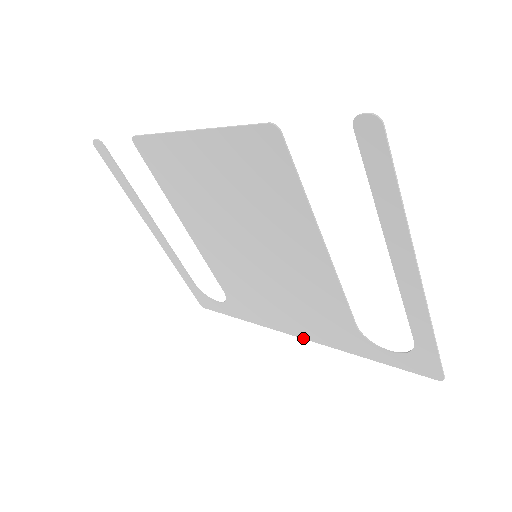
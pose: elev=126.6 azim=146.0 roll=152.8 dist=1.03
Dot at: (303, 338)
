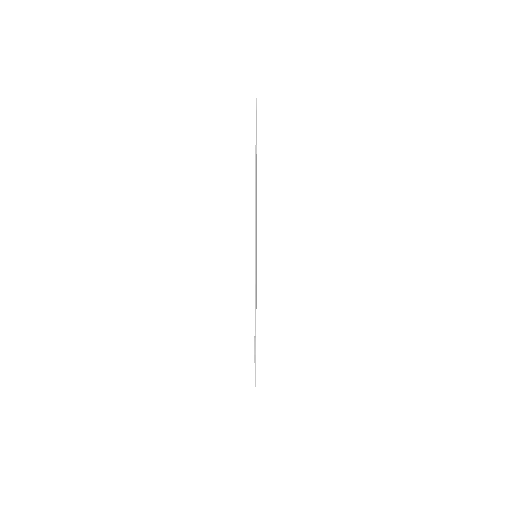
Dot at: occluded
